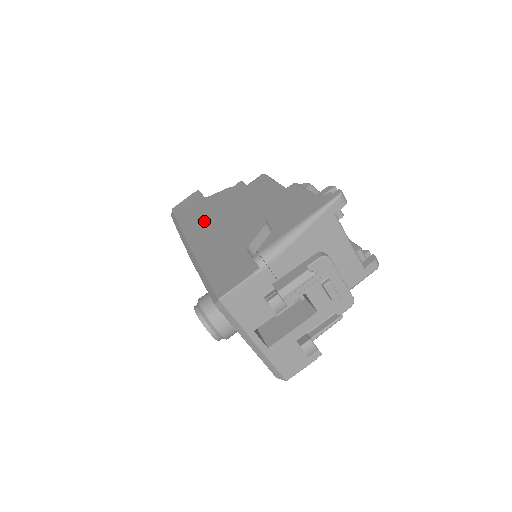
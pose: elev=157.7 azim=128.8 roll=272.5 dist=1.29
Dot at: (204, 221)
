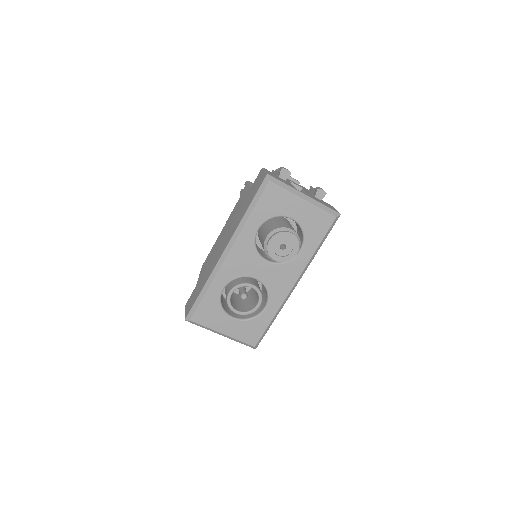
Dot at: (214, 258)
